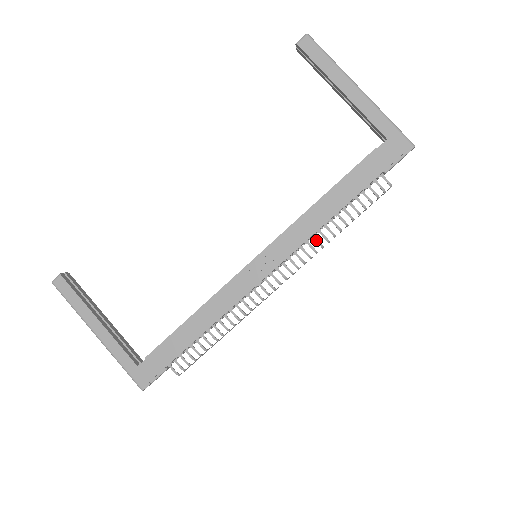
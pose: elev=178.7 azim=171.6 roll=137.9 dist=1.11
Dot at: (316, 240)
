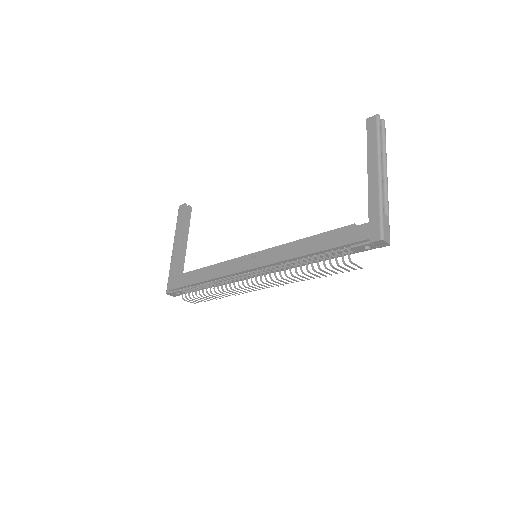
Dot at: (285, 268)
